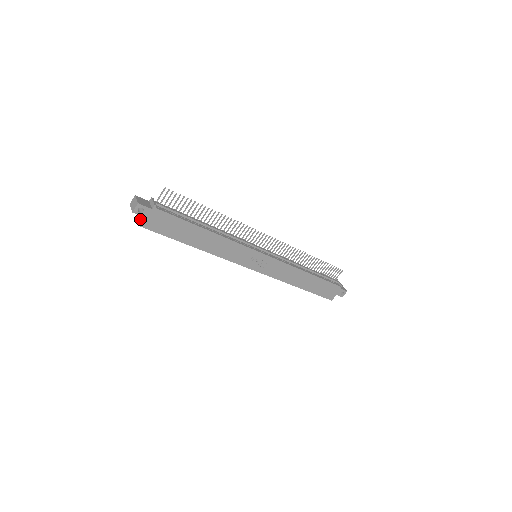
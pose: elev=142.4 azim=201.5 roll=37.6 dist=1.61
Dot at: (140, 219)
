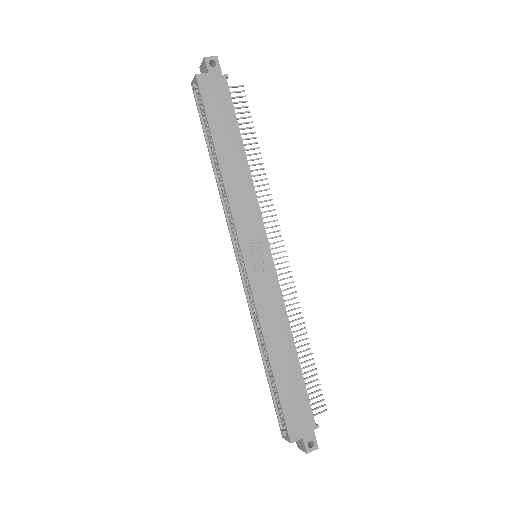
Dot at: (200, 76)
